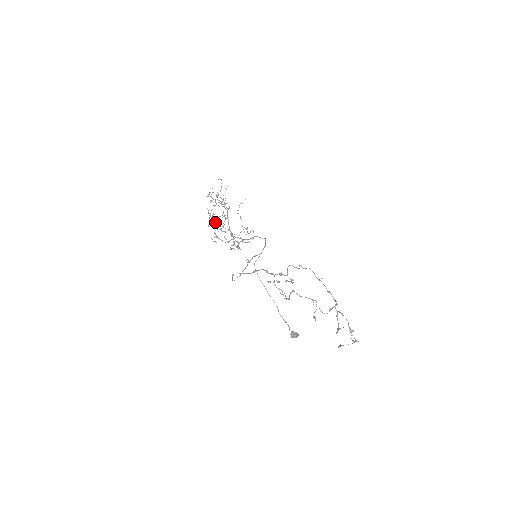
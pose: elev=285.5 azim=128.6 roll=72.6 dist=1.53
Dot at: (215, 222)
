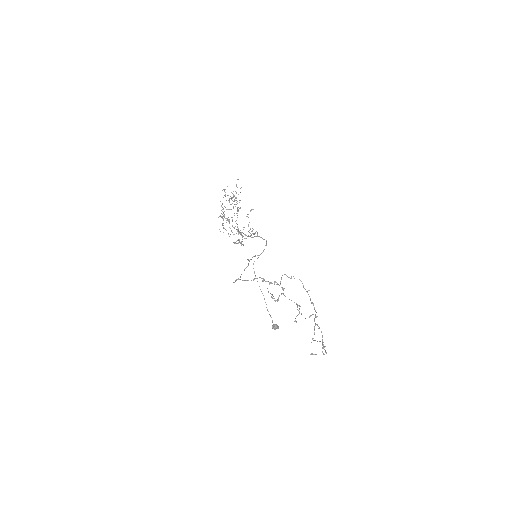
Dot at: (226, 220)
